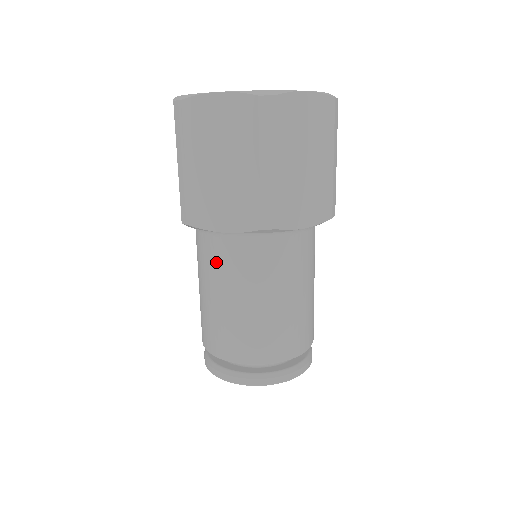
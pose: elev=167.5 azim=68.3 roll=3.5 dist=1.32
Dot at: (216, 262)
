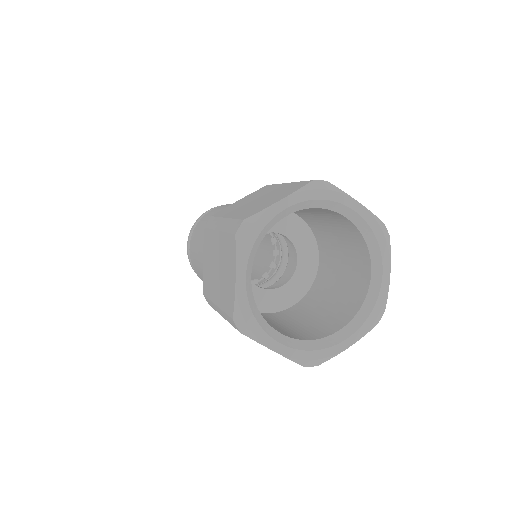
Dot at: occluded
